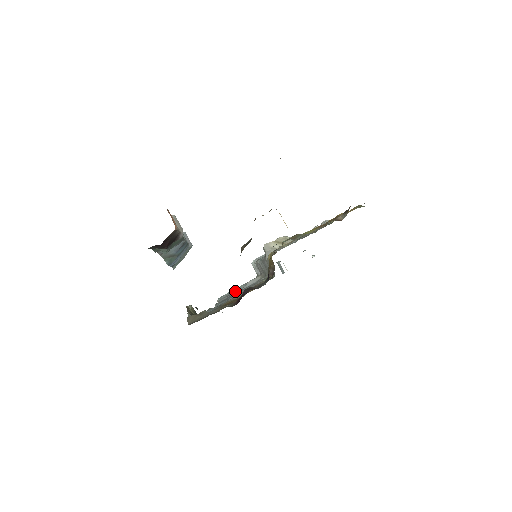
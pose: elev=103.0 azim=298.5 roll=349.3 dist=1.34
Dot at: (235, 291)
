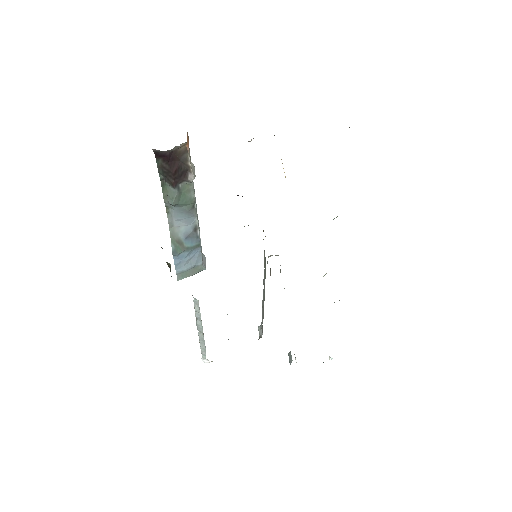
Dot at: occluded
